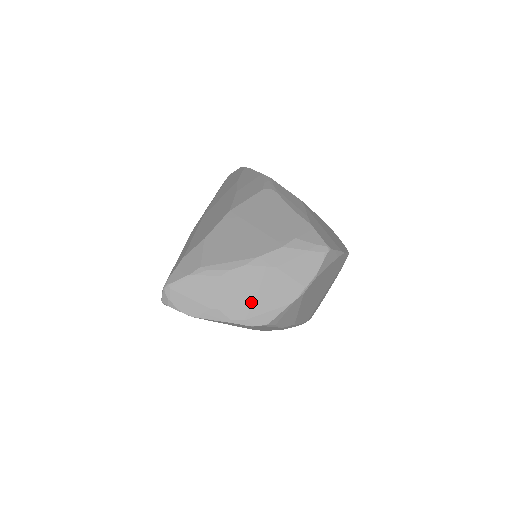
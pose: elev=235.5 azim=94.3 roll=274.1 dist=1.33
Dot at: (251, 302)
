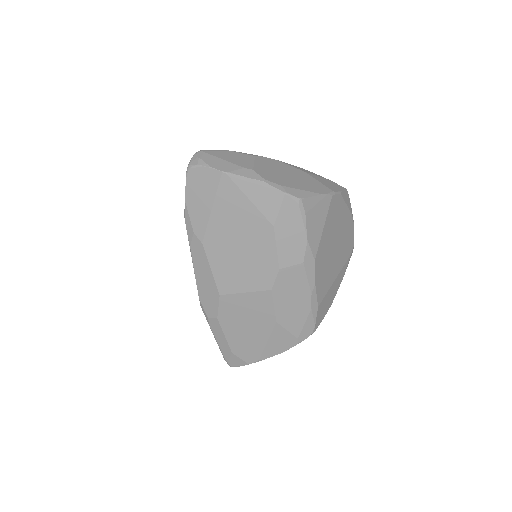
Dot at: (284, 179)
